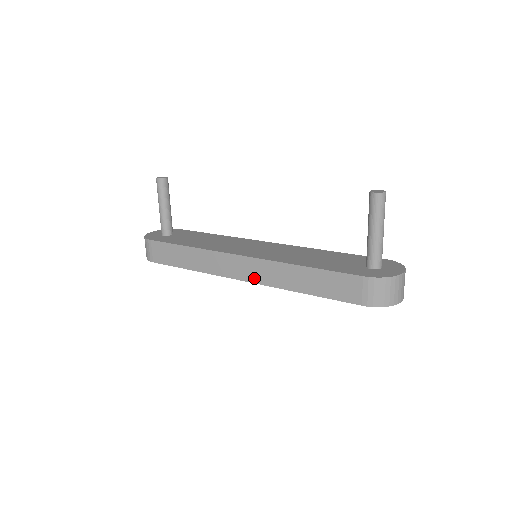
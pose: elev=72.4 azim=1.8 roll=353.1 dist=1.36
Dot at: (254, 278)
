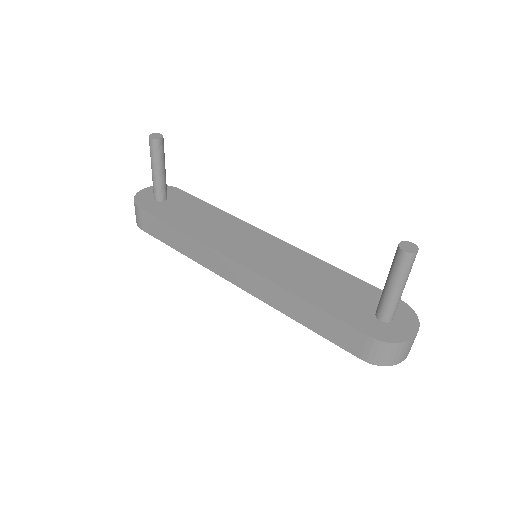
Dot at: (249, 289)
